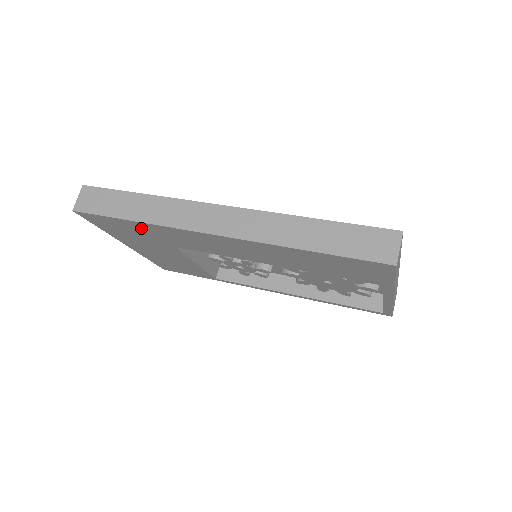
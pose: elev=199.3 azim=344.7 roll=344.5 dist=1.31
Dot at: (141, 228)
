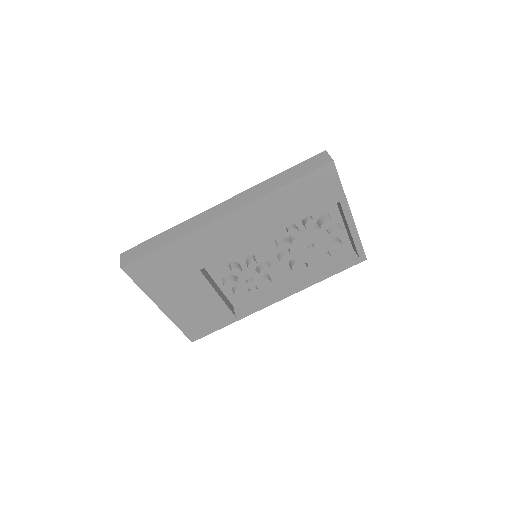
Dot at: (173, 254)
